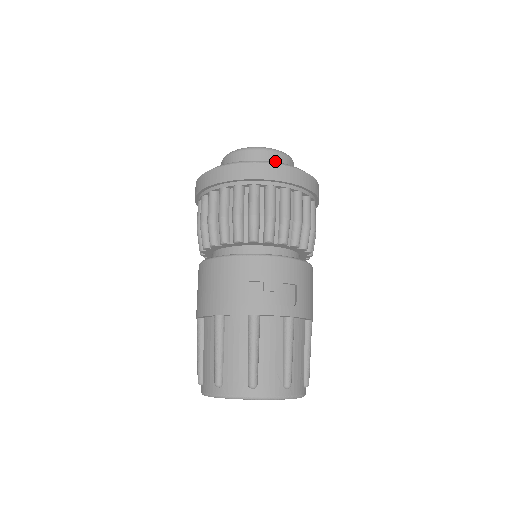
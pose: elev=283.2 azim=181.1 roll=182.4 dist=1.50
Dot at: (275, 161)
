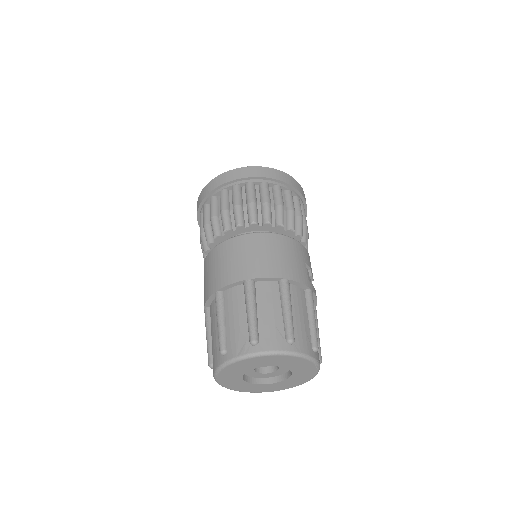
Dot at: occluded
